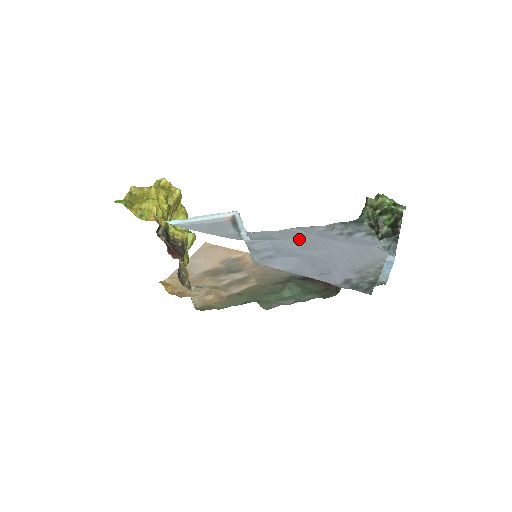
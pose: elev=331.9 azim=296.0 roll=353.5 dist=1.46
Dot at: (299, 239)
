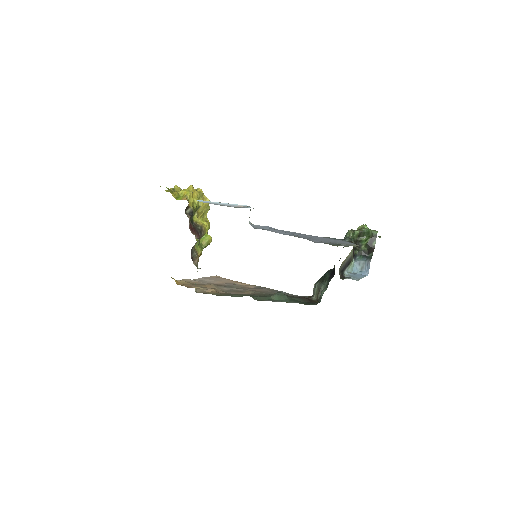
Dot at: (292, 232)
